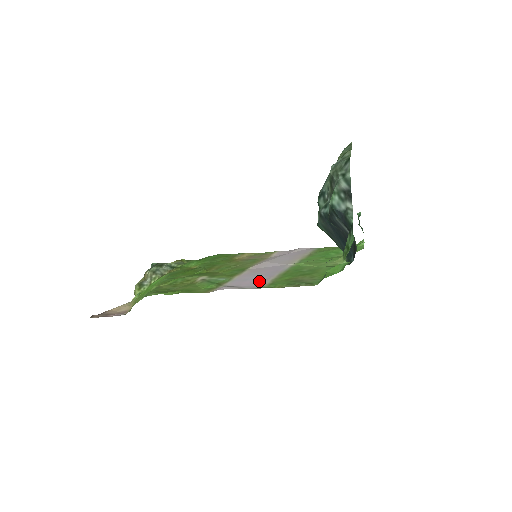
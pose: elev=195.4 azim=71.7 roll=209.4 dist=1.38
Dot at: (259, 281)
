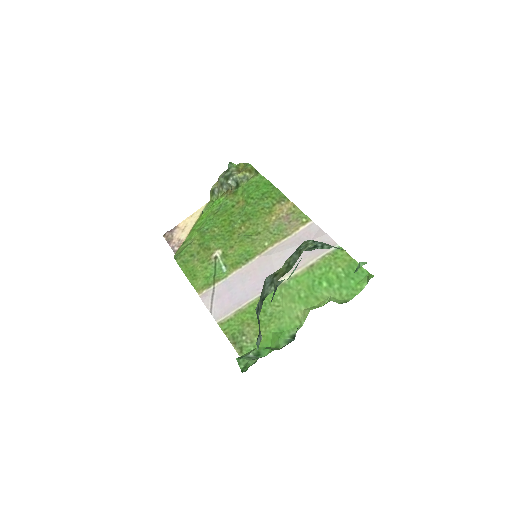
Dot at: (230, 304)
